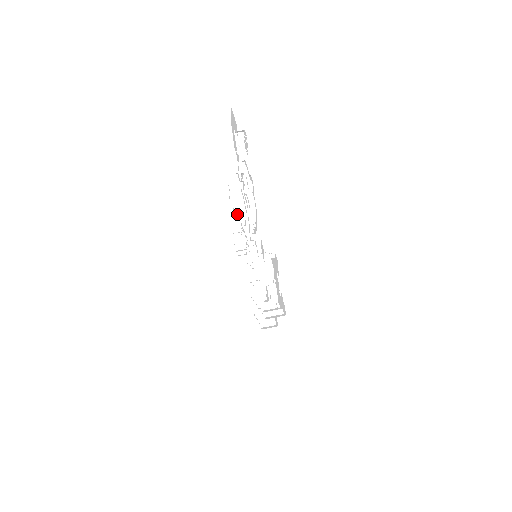
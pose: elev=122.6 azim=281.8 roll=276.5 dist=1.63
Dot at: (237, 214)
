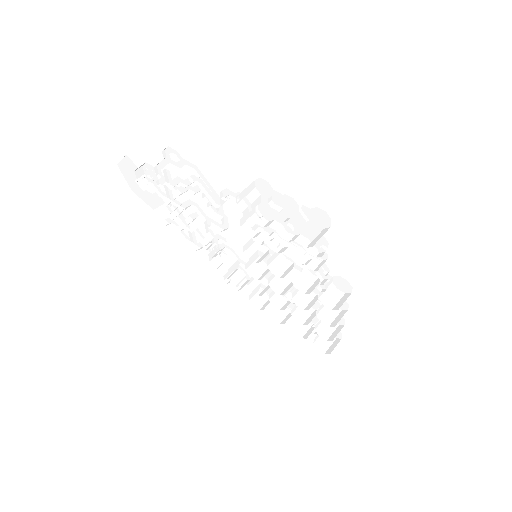
Dot at: occluded
